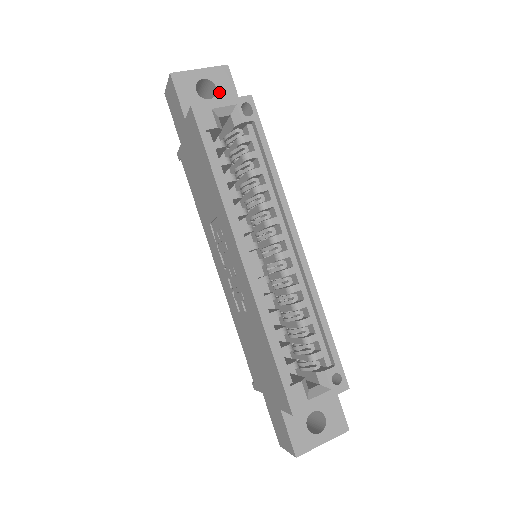
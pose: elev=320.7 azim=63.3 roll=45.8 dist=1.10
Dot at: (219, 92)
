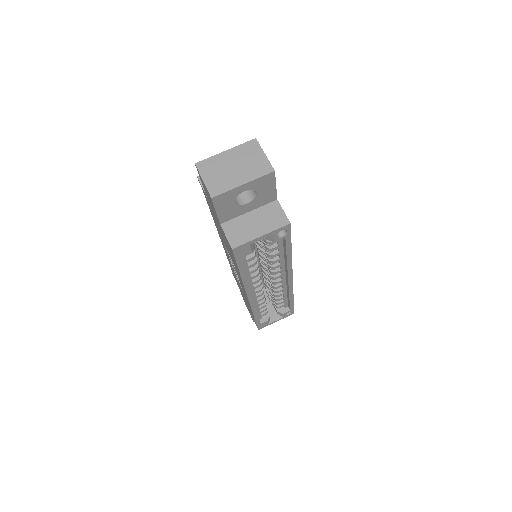
Dot at: (258, 195)
